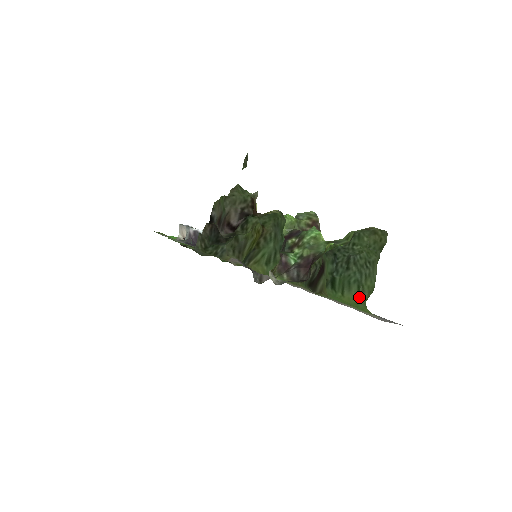
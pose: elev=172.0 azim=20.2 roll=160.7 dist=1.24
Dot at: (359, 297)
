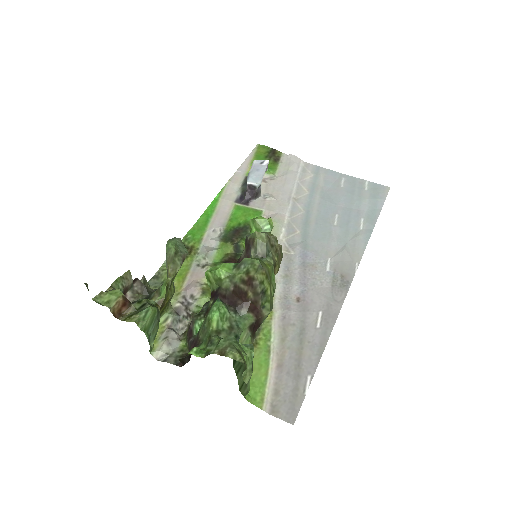
Dot at: (240, 389)
